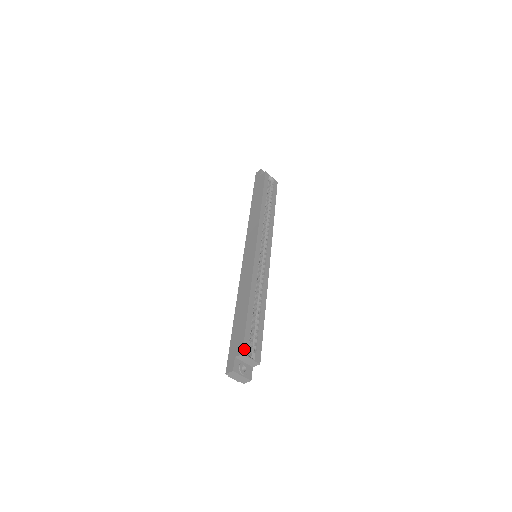
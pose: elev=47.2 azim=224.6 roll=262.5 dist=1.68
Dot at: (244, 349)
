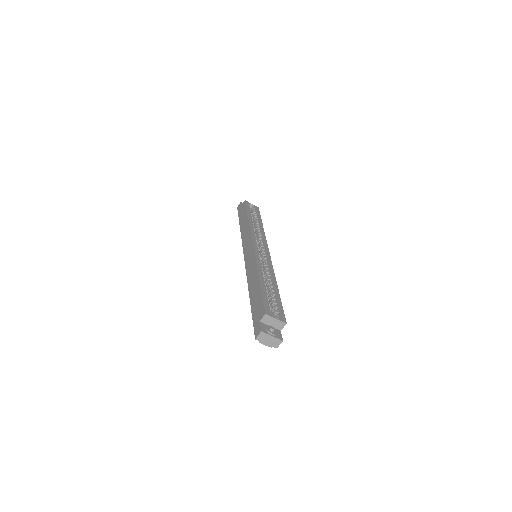
Dot at: (266, 311)
